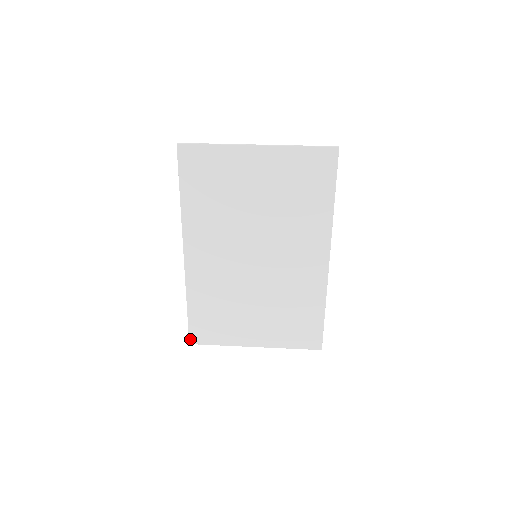
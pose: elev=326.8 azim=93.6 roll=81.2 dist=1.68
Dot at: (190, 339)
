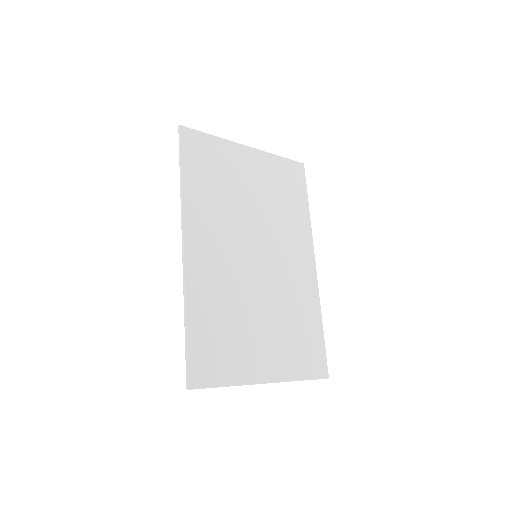
Dot at: (189, 380)
